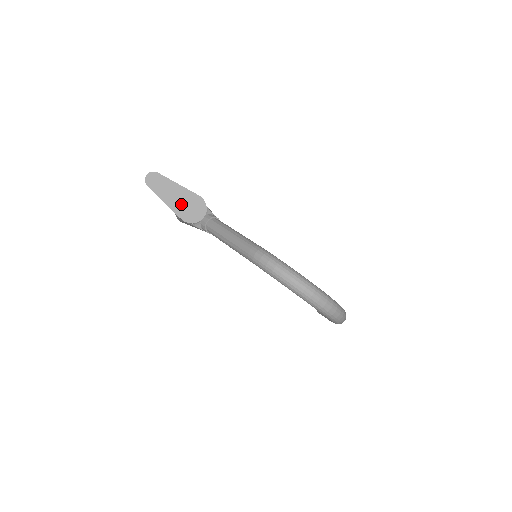
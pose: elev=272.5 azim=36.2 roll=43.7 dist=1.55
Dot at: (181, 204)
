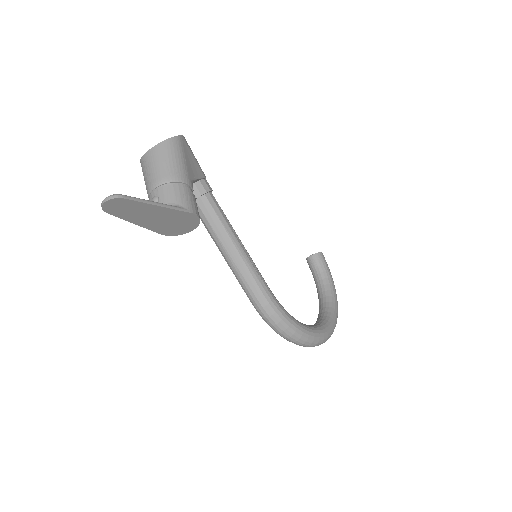
Dot at: (161, 223)
